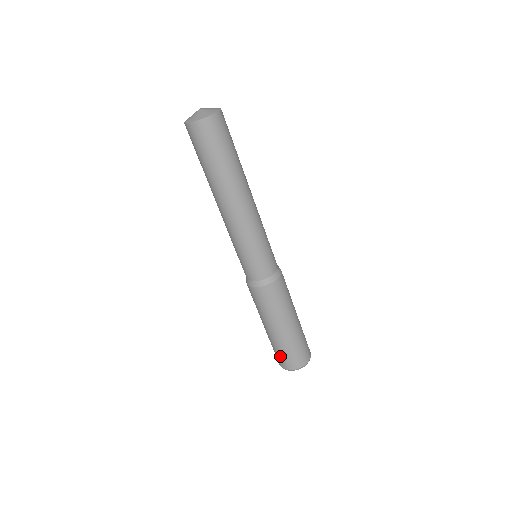
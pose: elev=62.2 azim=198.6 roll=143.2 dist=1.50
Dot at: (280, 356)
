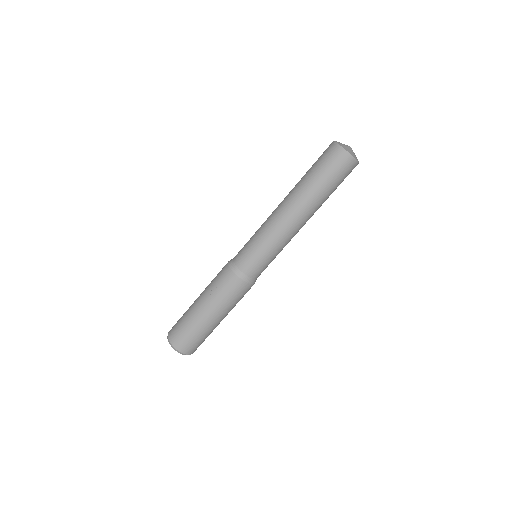
Dot at: (179, 327)
